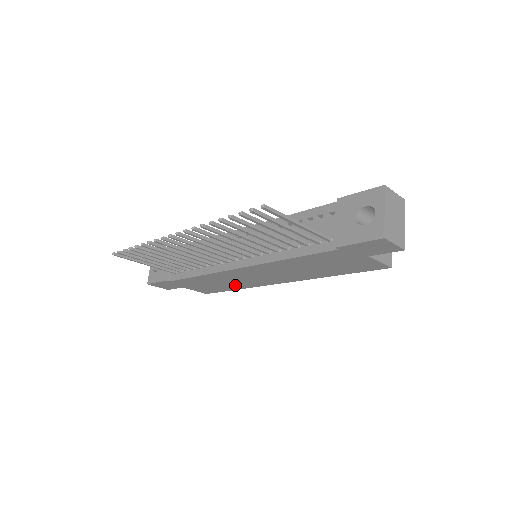
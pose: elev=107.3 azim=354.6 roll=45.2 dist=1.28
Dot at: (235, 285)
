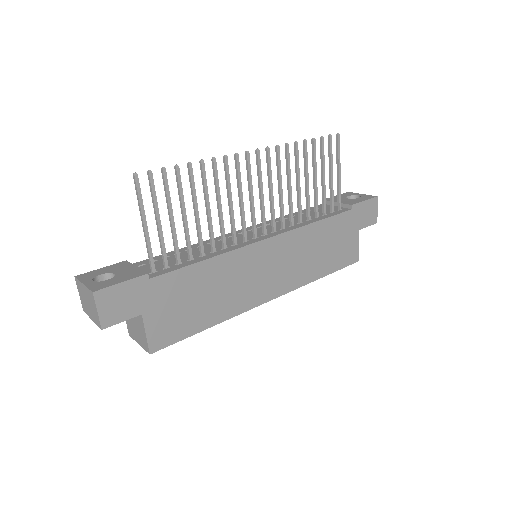
Dot at: (221, 306)
